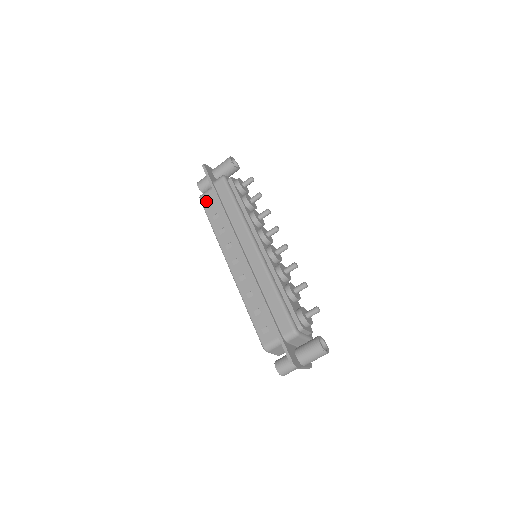
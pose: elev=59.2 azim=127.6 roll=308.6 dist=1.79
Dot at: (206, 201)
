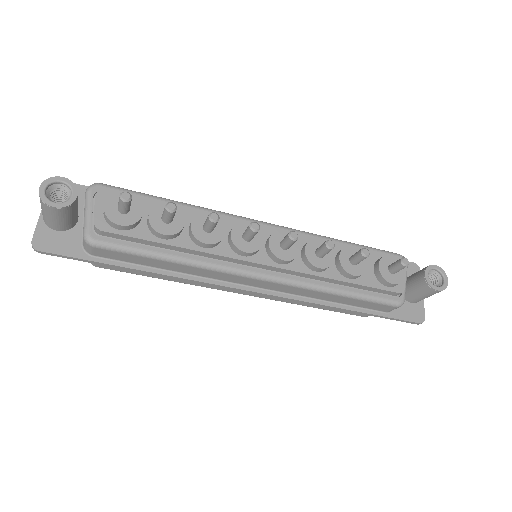
Dot at: (111, 267)
